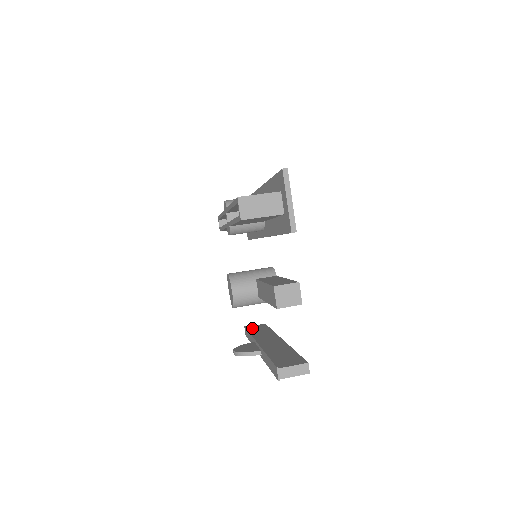
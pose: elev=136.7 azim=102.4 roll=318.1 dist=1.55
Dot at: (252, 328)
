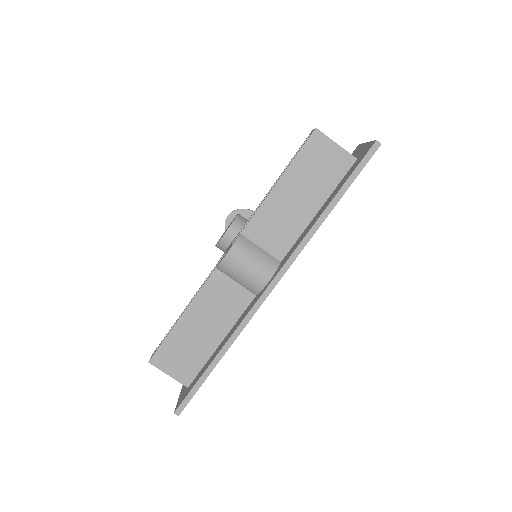
Dot at: occluded
